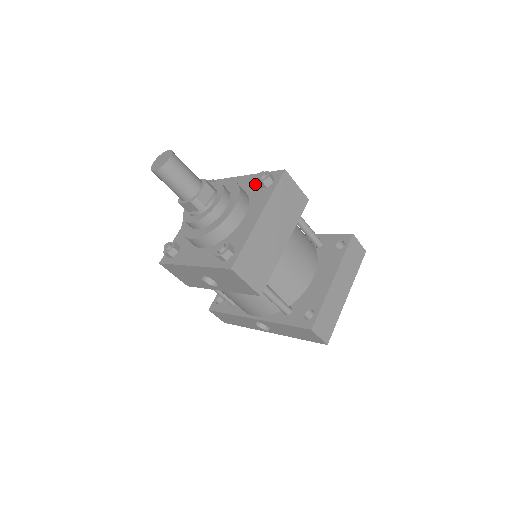
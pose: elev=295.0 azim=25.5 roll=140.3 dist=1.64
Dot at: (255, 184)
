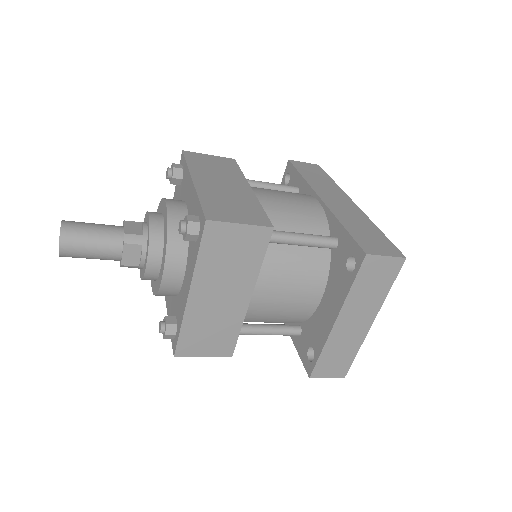
Dot at: occluded
